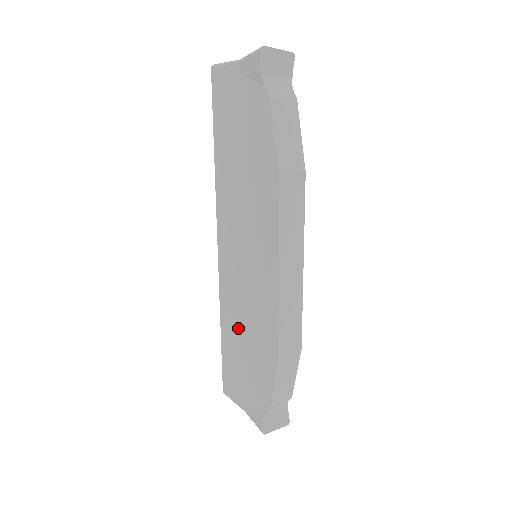
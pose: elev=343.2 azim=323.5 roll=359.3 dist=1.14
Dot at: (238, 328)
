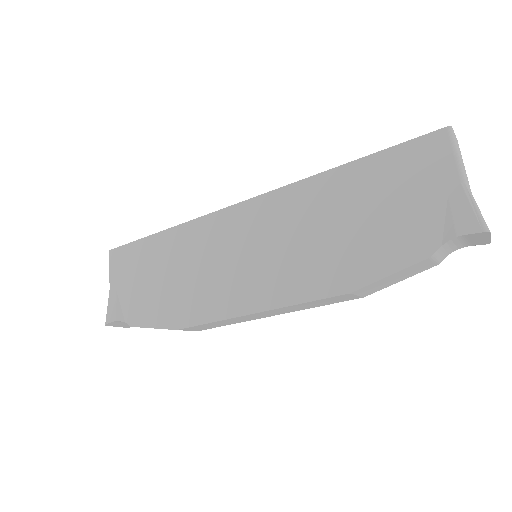
Dot at: (178, 260)
